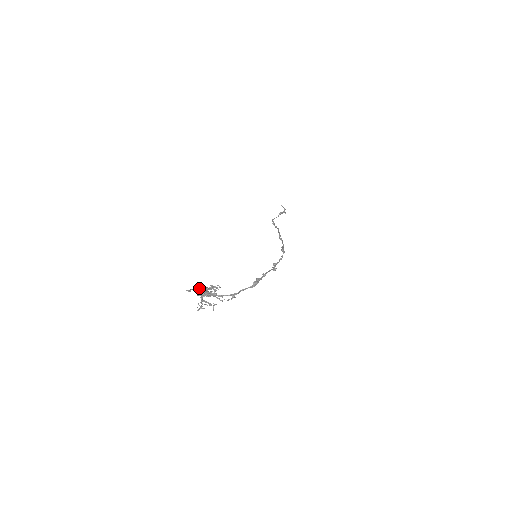
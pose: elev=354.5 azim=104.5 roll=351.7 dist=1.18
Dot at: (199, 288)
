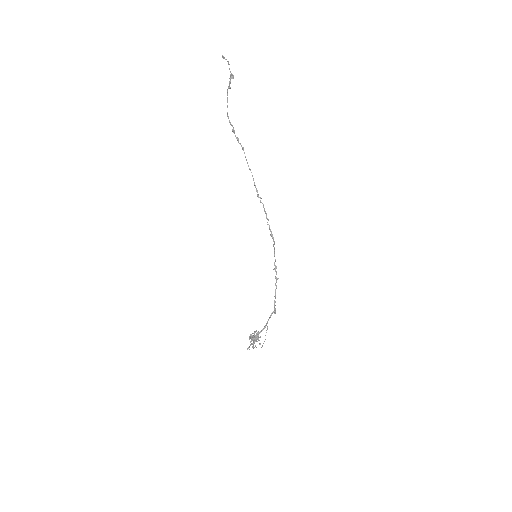
Dot at: (252, 344)
